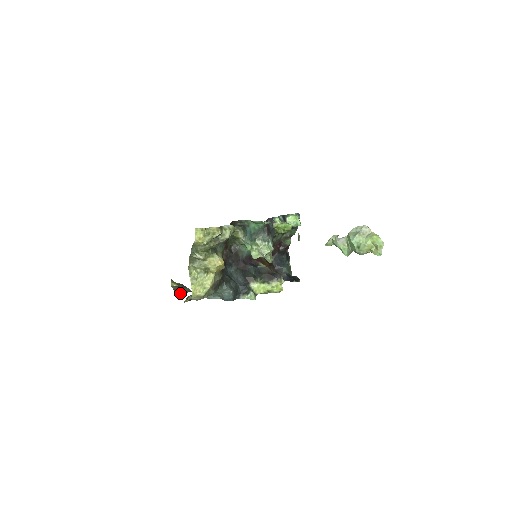
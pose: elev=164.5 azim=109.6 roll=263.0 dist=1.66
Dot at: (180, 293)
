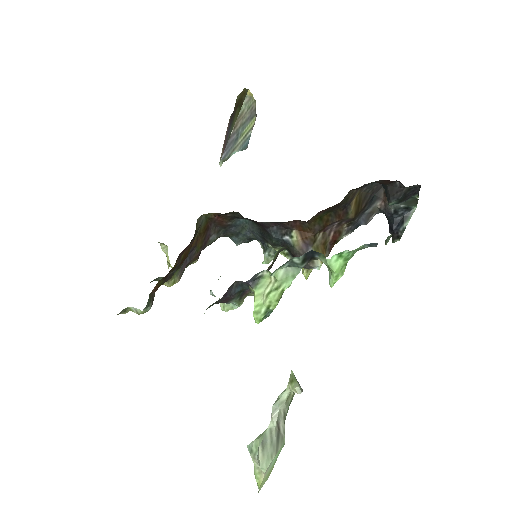
Dot at: (230, 147)
